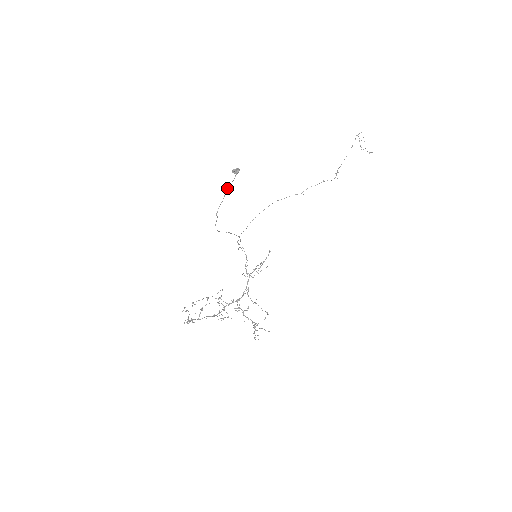
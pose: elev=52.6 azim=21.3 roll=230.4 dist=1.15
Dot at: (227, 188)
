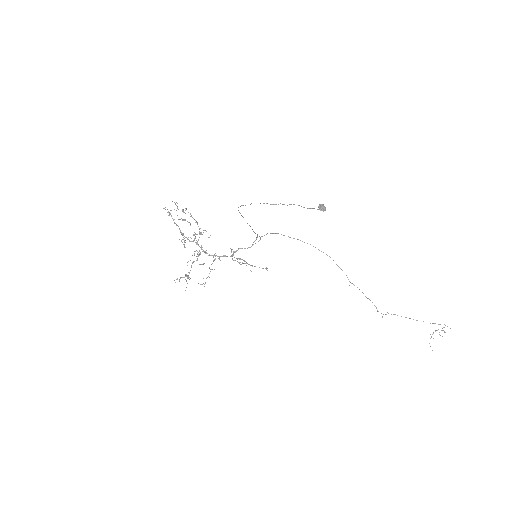
Dot at: occluded
